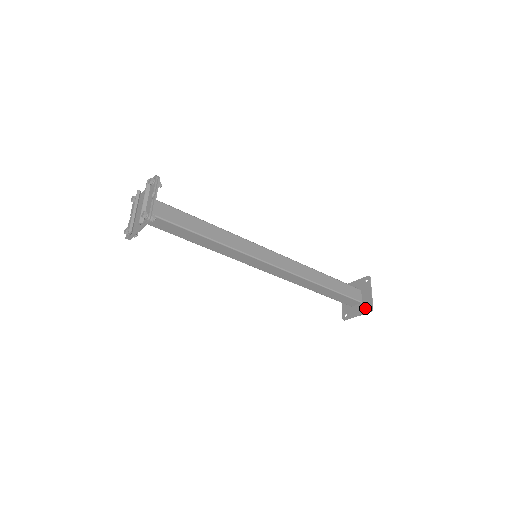
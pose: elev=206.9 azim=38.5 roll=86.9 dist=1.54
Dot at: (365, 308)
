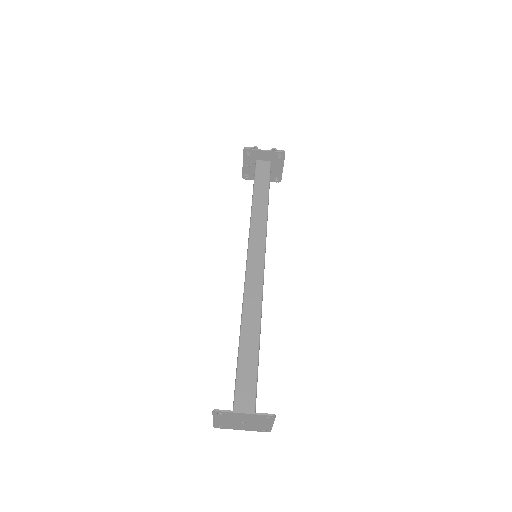
Dot at: (261, 415)
